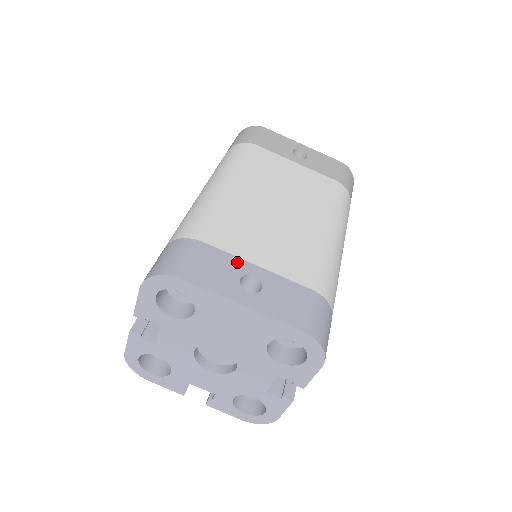
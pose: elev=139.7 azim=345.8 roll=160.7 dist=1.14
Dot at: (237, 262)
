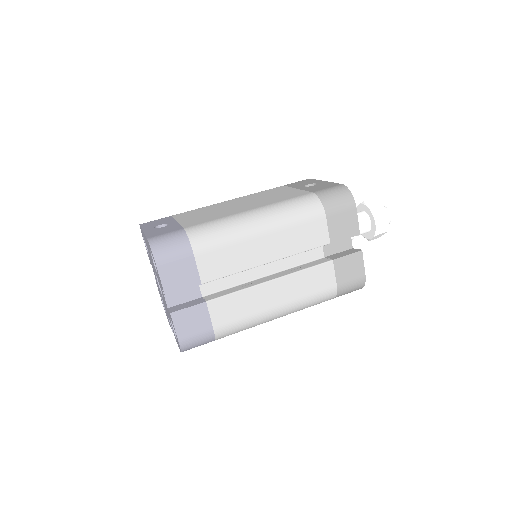
Dot at: (171, 221)
